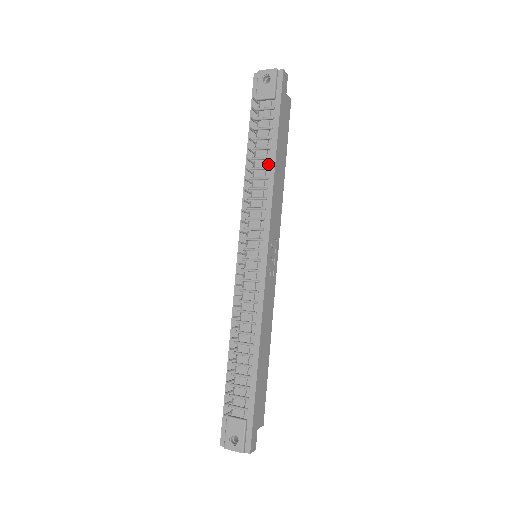
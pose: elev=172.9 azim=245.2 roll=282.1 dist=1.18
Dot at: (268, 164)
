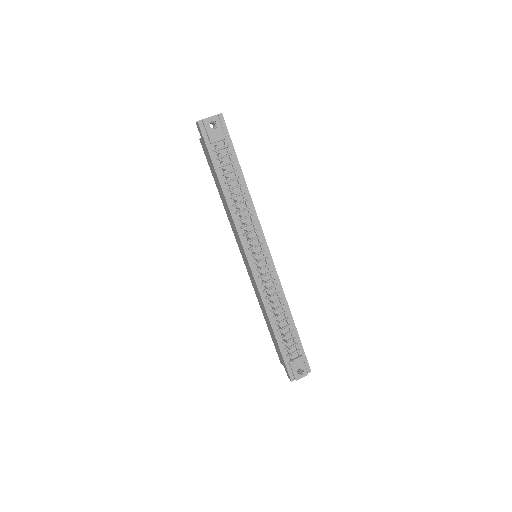
Dot at: (242, 190)
